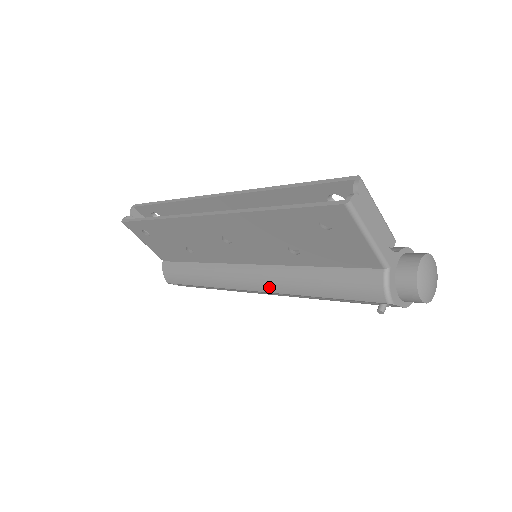
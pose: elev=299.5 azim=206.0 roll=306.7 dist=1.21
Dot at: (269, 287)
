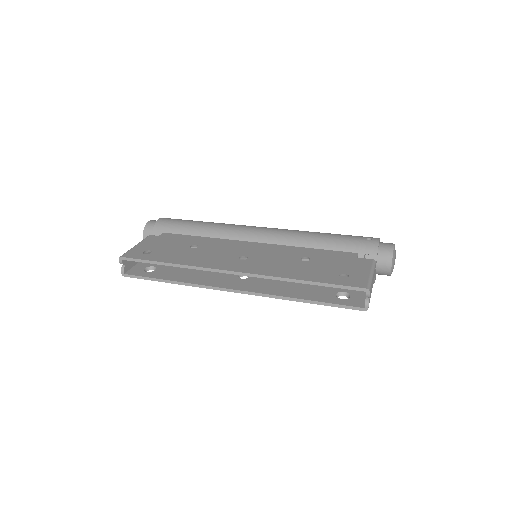
Dot at: occluded
